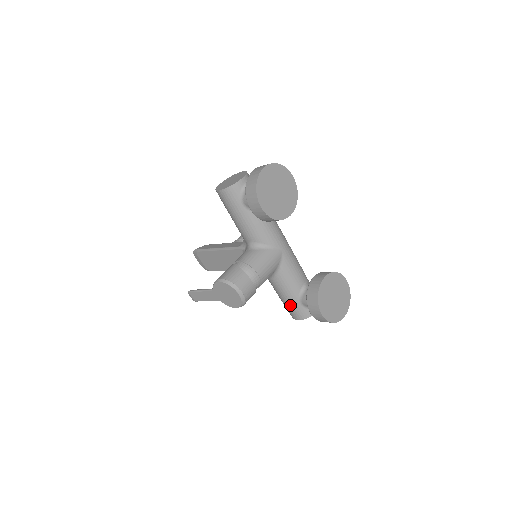
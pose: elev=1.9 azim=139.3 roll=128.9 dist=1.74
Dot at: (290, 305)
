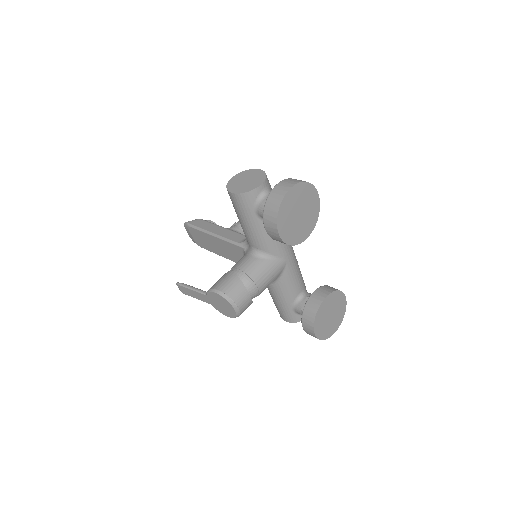
Dot at: (282, 309)
